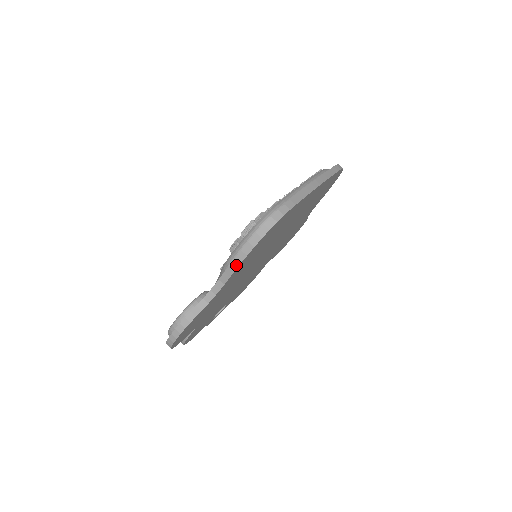
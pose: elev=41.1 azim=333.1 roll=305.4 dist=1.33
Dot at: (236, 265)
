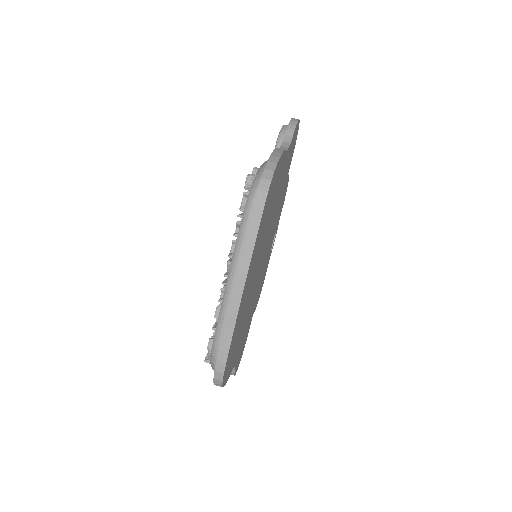
Dot at: occluded
